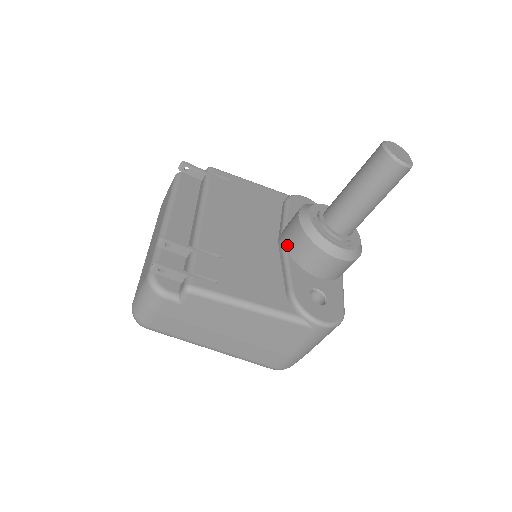
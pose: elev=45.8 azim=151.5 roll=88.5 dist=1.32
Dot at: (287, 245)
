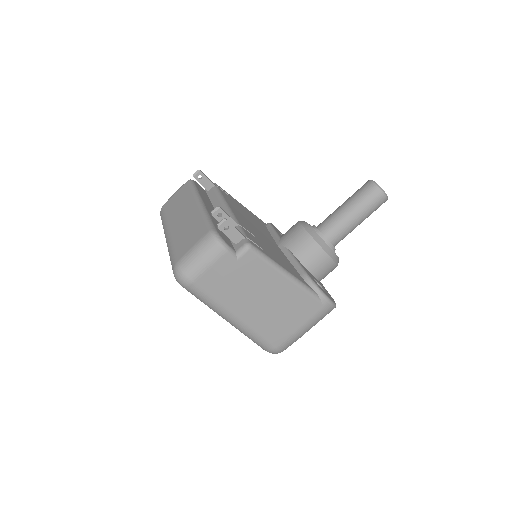
Dot at: (290, 246)
